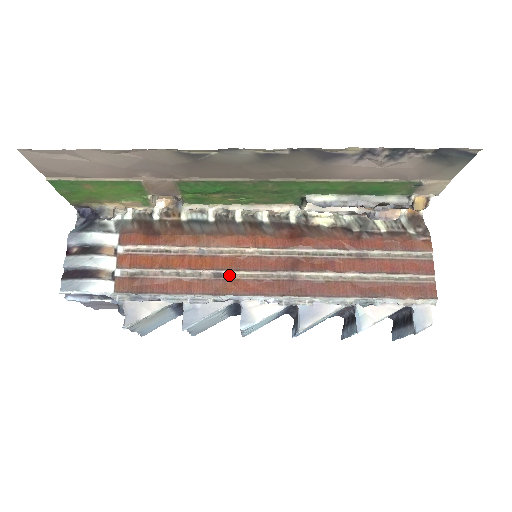
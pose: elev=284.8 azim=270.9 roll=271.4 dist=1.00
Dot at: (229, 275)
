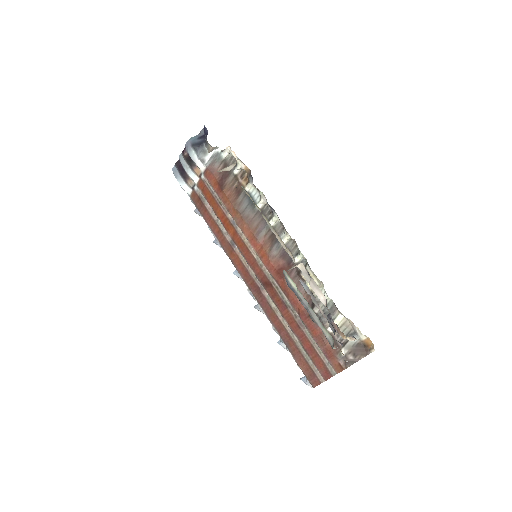
Dot at: (237, 249)
